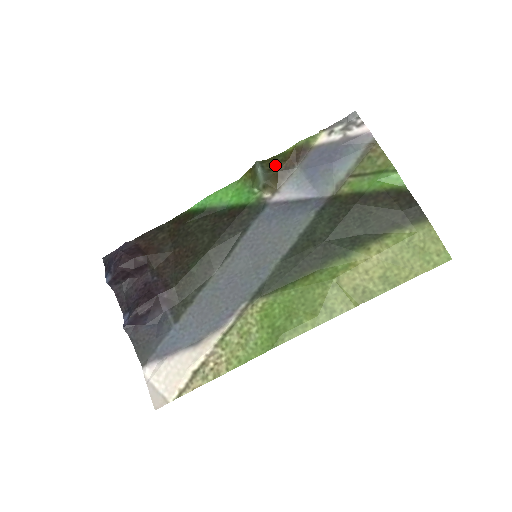
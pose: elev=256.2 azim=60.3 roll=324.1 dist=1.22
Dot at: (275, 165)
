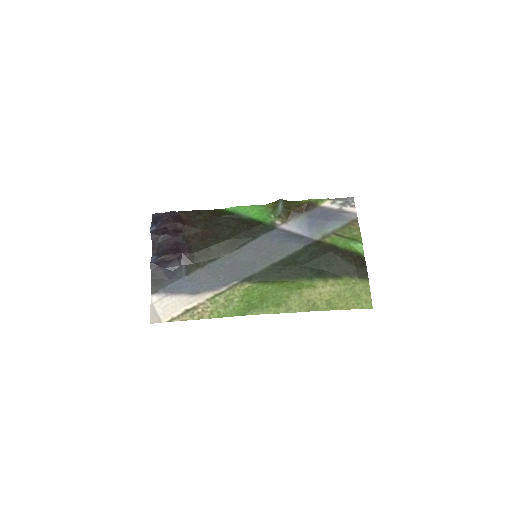
Dot at: (291, 206)
